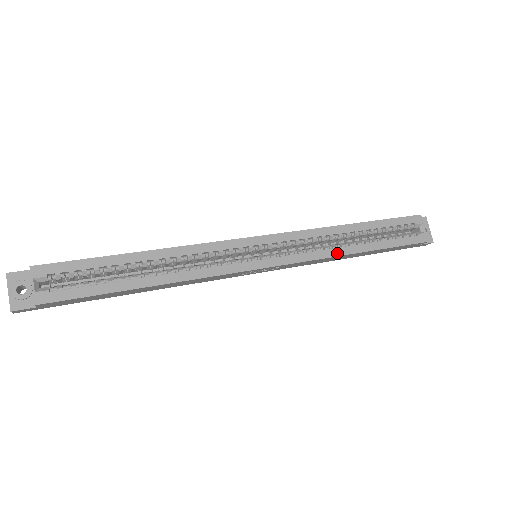
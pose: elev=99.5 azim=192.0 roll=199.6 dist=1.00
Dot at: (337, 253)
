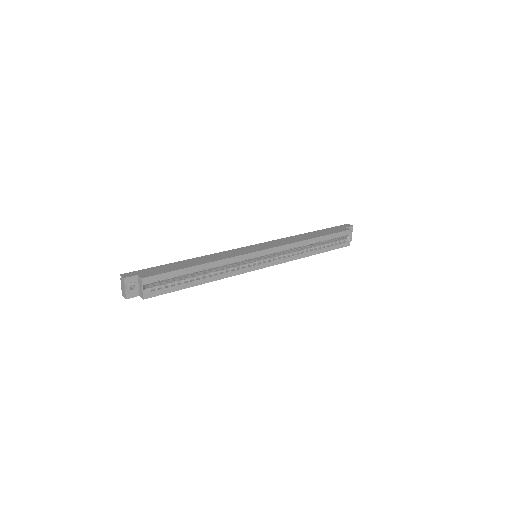
Dot at: (301, 257)
